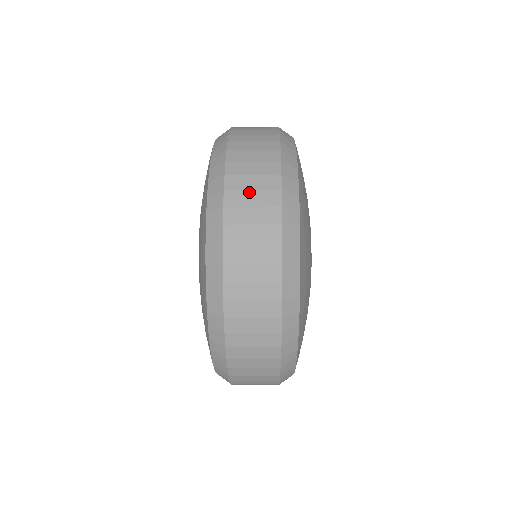
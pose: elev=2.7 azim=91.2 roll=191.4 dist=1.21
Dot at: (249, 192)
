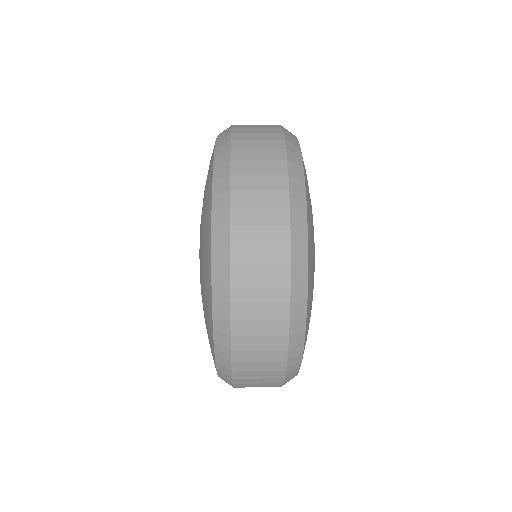
Dot at: (256, 323)
